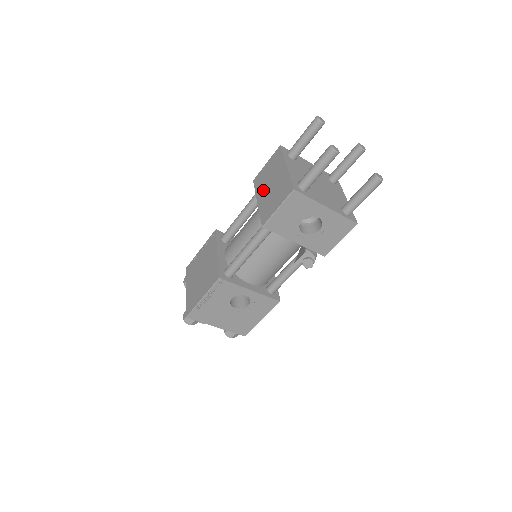
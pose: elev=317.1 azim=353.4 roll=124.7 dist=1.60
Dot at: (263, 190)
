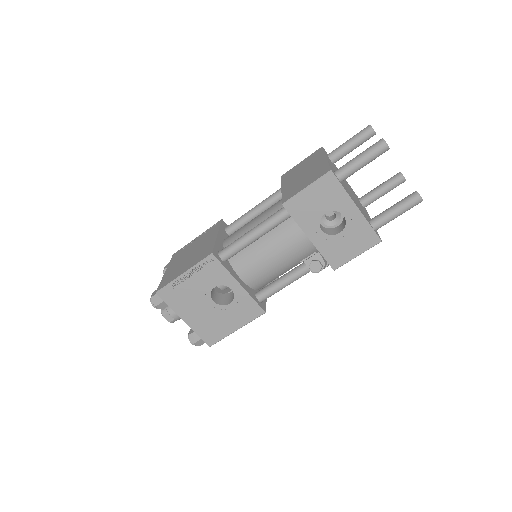
Dot at: (292, 179)
